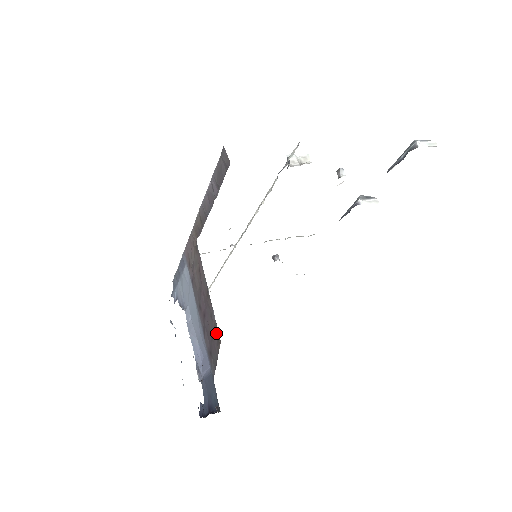
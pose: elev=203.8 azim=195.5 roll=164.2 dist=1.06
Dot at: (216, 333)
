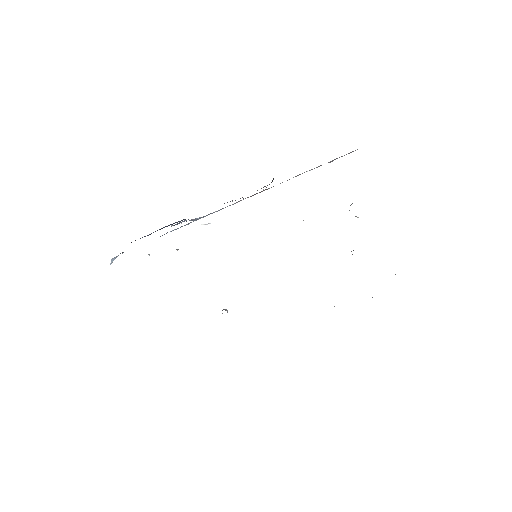
Dot at: occluded
